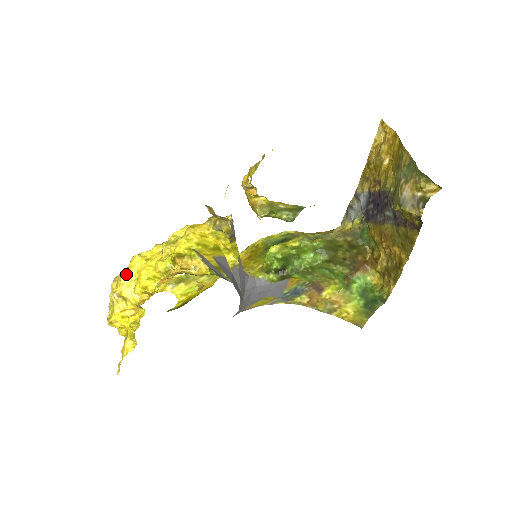
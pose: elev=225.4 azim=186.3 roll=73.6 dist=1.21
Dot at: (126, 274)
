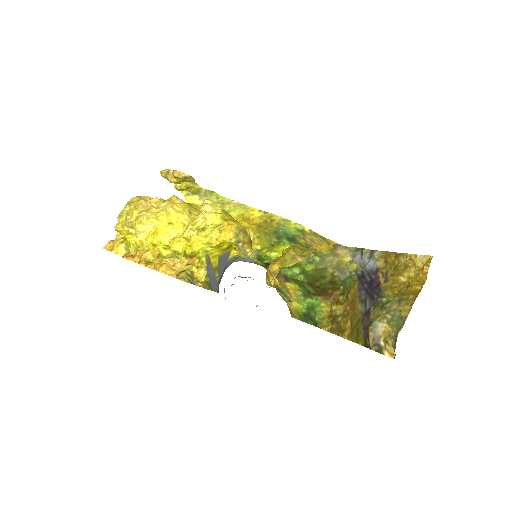
Dot at: (148, 222)
